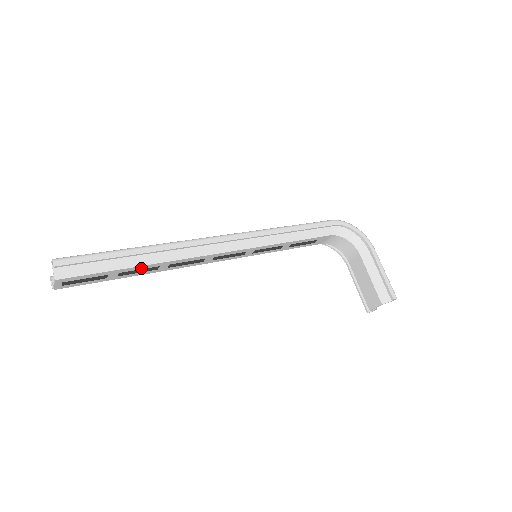
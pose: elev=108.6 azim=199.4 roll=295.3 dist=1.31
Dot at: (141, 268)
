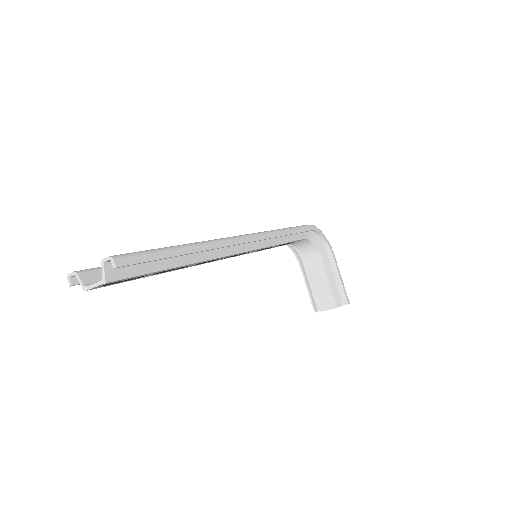
Dot at: (177, 267)
